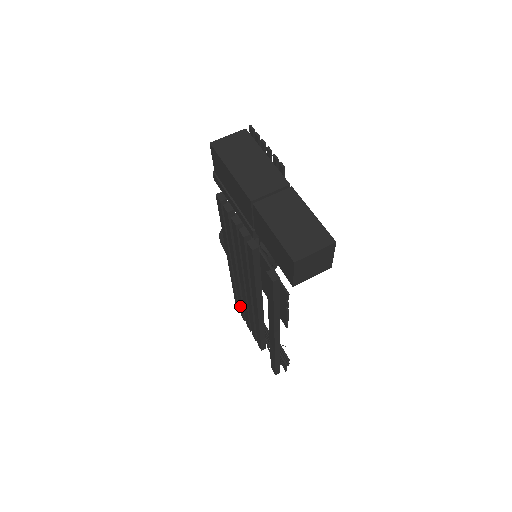
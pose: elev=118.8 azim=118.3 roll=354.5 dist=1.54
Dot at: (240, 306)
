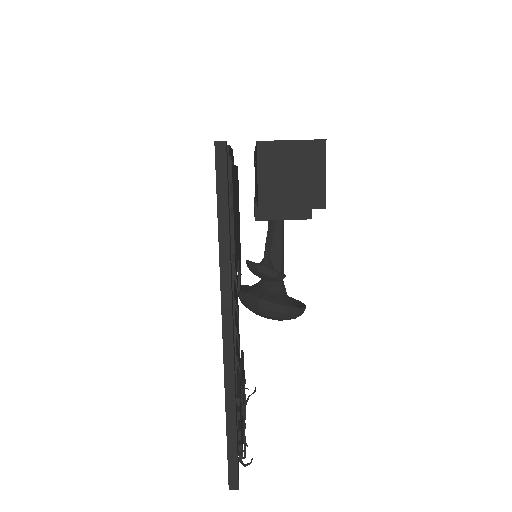
Dot at: occluded
